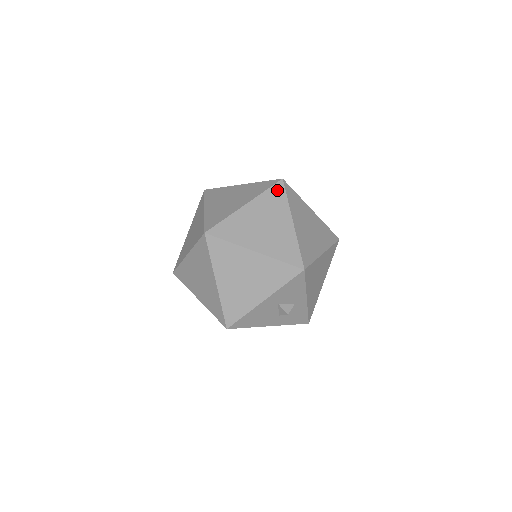
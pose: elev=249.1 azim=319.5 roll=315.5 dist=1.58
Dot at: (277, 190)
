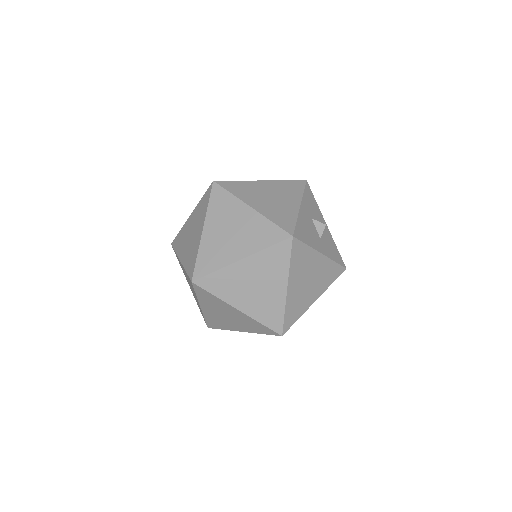
Dot at: occluded
